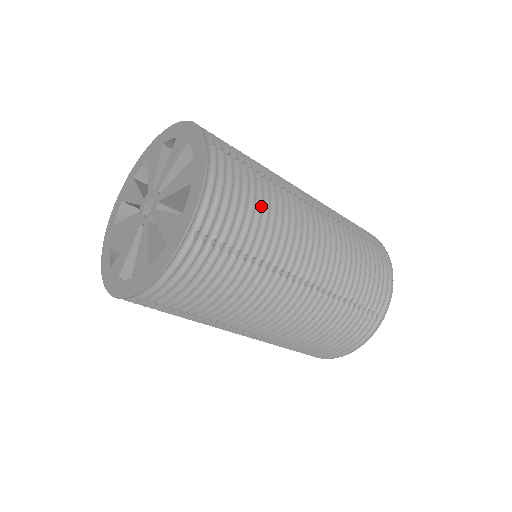
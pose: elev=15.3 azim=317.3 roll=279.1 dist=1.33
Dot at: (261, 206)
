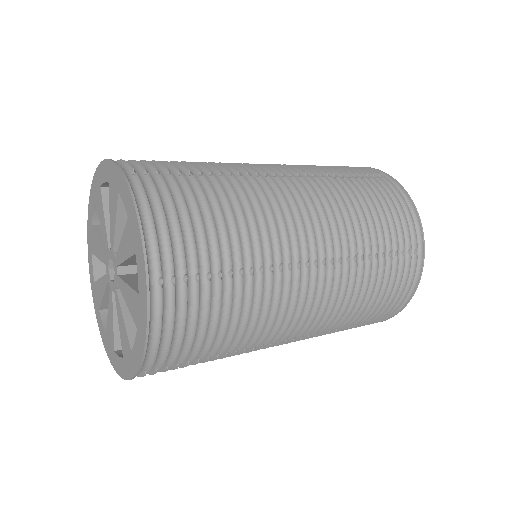
Dot at: (227, 327)
